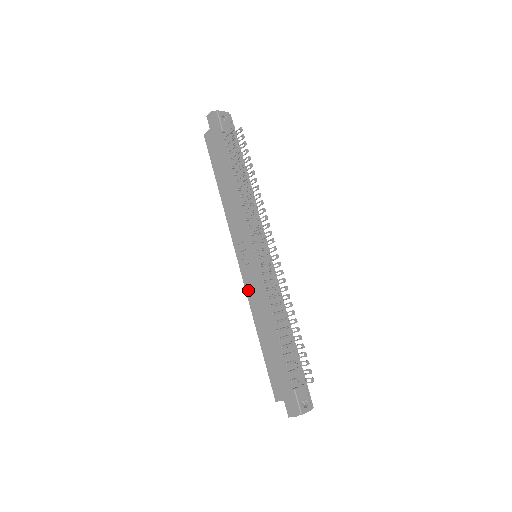
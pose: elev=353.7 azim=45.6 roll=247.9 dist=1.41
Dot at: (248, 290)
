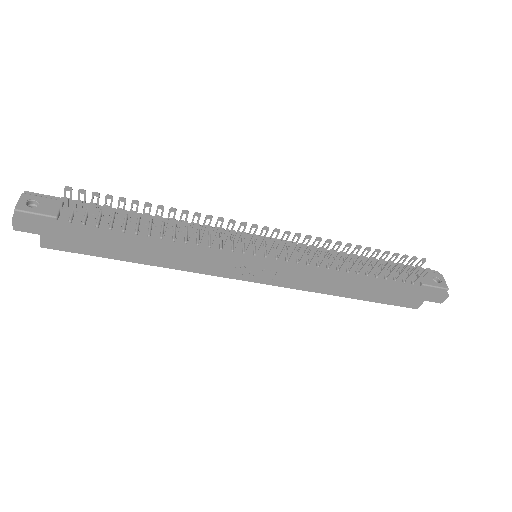
Dot at: (293, 286)
